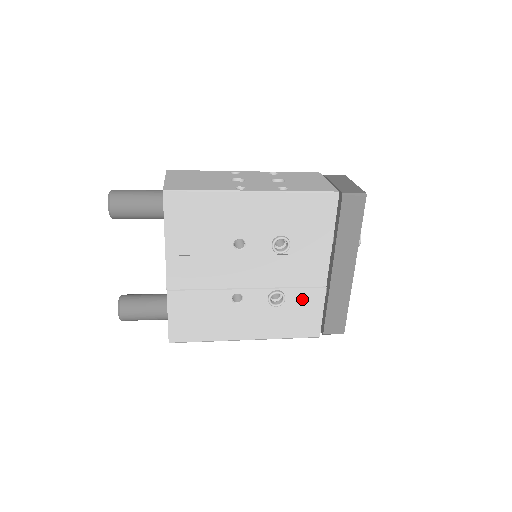
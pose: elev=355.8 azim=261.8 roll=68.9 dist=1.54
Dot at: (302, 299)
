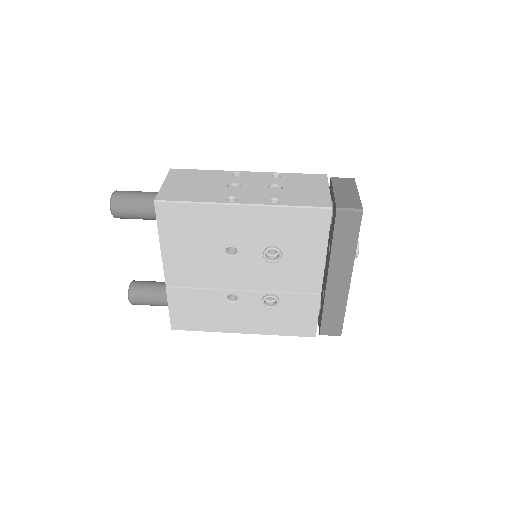
Dot at: (296, 303)
